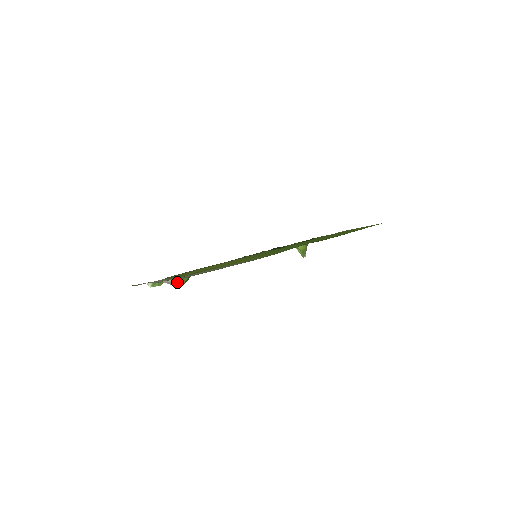
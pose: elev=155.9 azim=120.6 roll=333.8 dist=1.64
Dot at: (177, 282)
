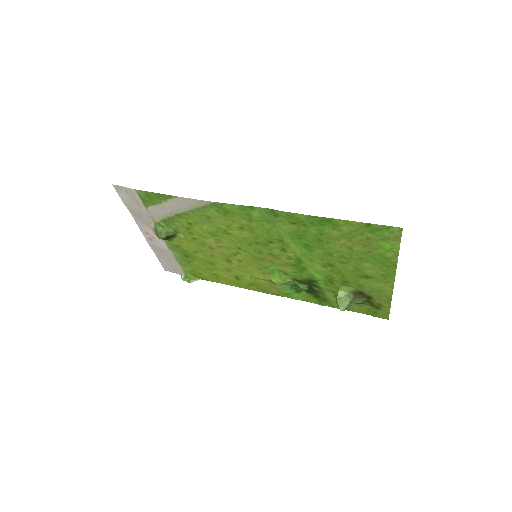
Dot at: (157, 229)
